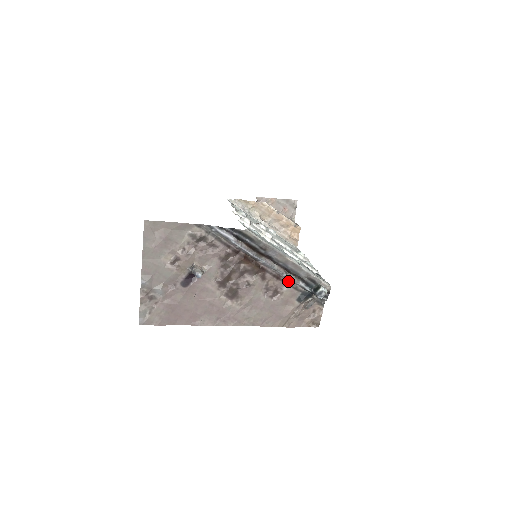
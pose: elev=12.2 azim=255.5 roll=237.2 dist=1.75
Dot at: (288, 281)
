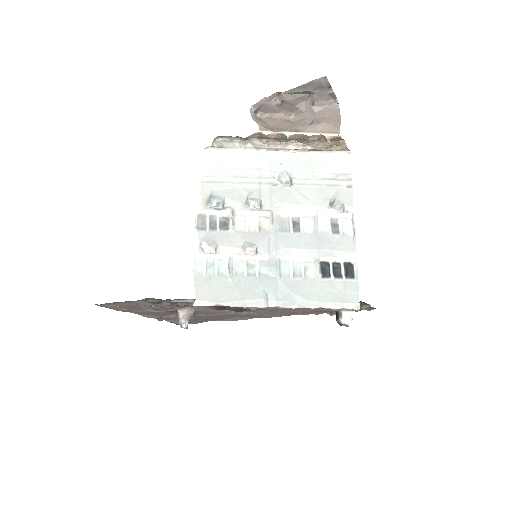
Dot at: occluded
